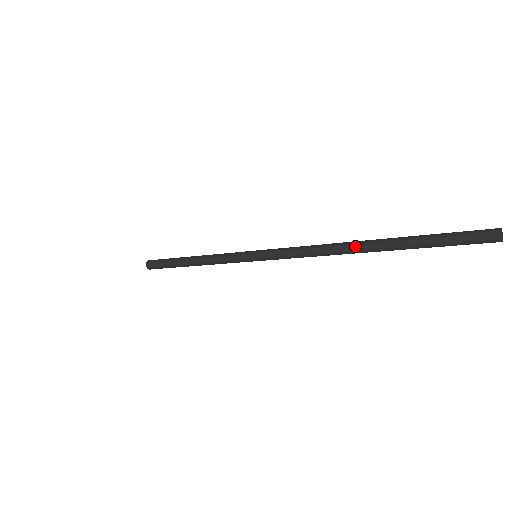
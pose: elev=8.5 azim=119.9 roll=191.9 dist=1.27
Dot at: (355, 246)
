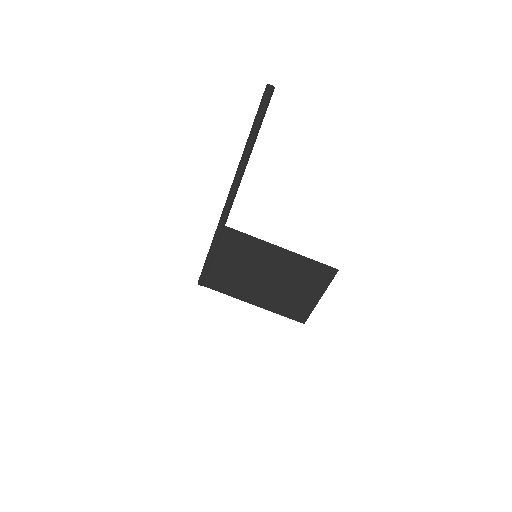
Dot at: (239, 163)
